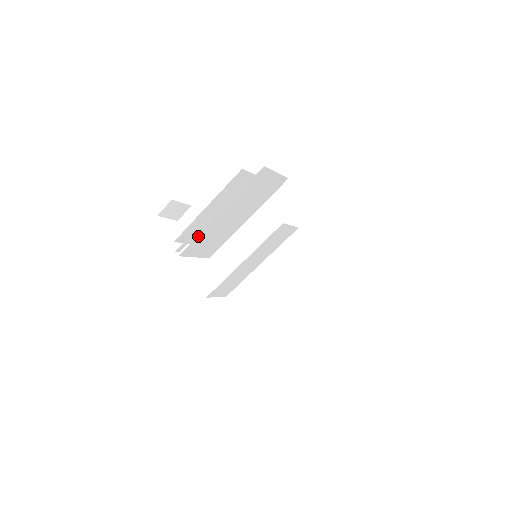
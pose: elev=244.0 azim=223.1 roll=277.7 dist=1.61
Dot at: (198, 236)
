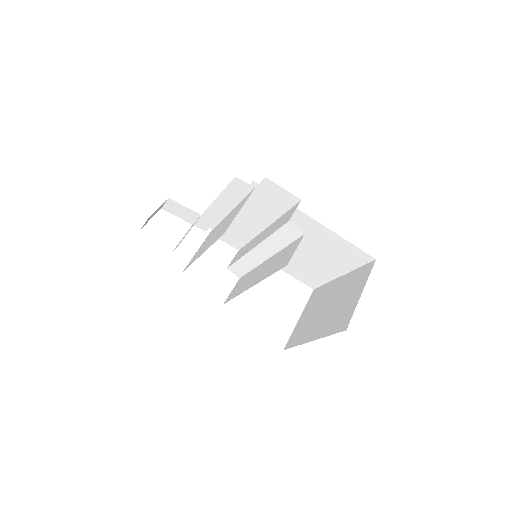
Dot at: (192, 262)
